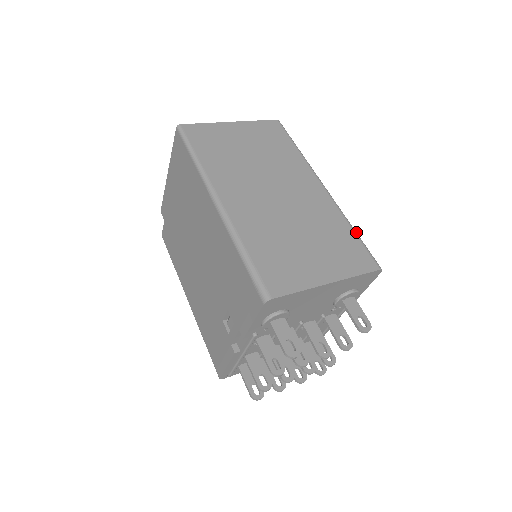
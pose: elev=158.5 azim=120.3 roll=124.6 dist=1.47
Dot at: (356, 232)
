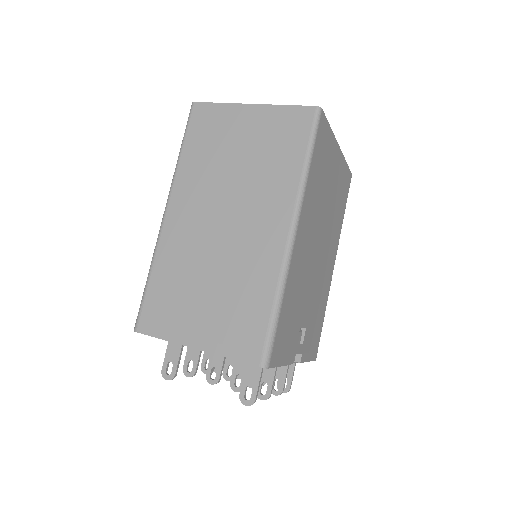
Dot at: (277, 309)
